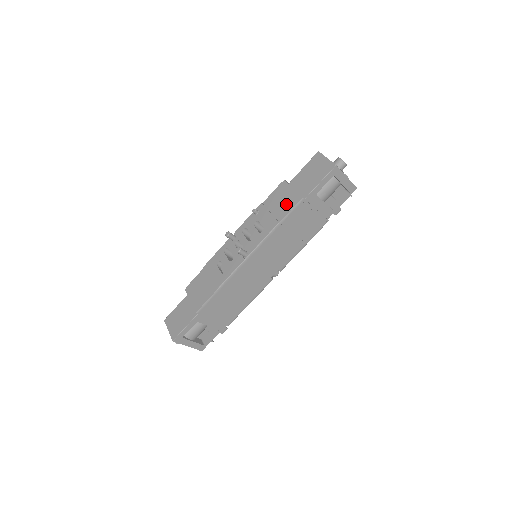
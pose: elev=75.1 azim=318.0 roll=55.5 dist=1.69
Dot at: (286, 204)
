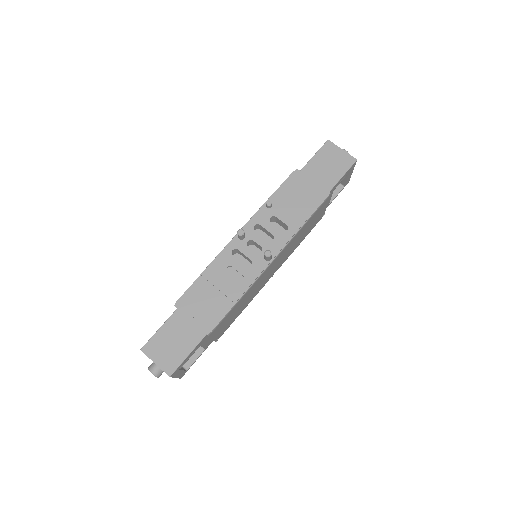
Dot at: (310, 199)
